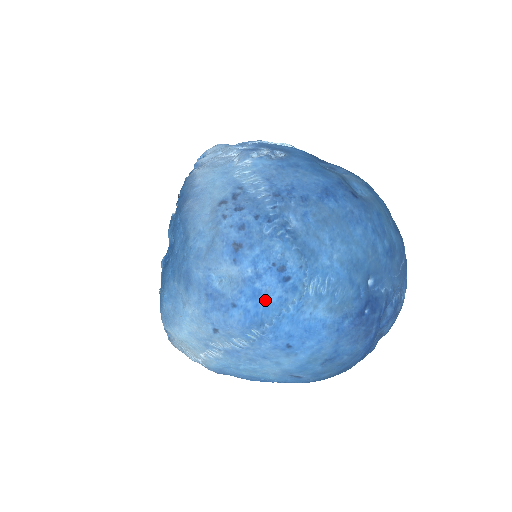
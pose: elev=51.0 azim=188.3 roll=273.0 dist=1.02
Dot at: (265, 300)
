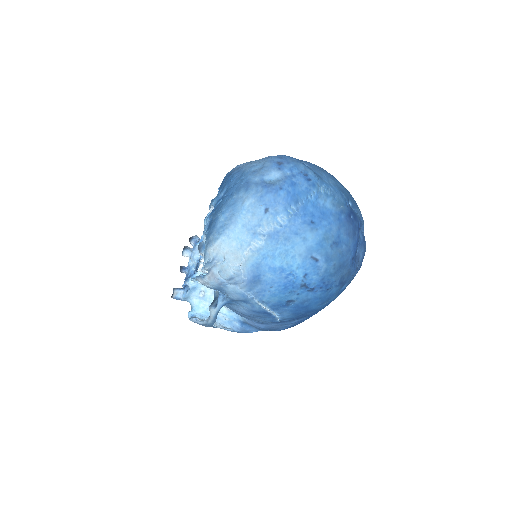
Dot at: (298, 188)
